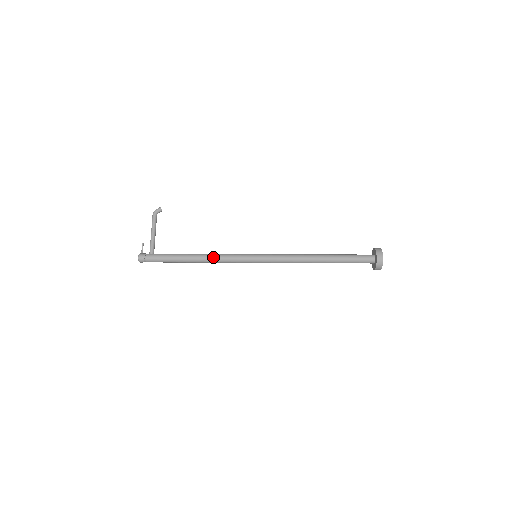
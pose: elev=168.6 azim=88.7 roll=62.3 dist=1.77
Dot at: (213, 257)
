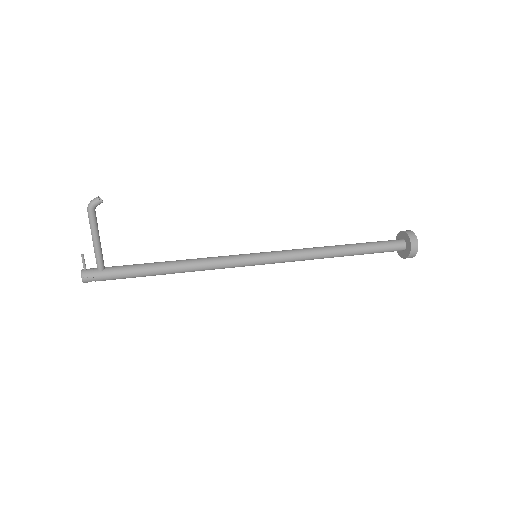
Dot at: (197, 268)
